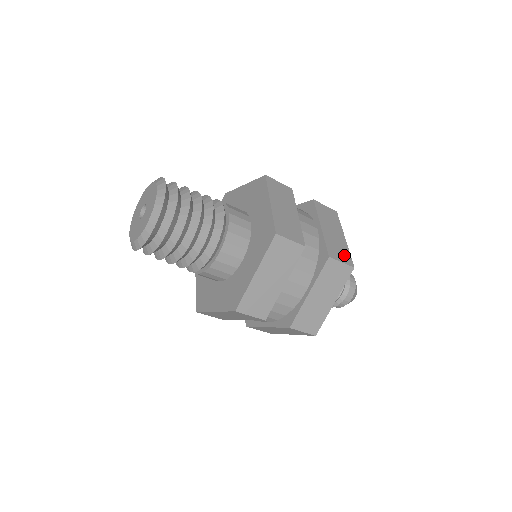
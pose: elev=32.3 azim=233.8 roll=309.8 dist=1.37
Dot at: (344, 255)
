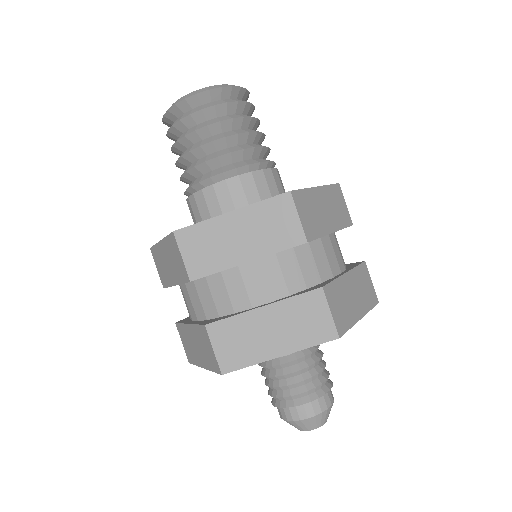
Dot at: occluded
